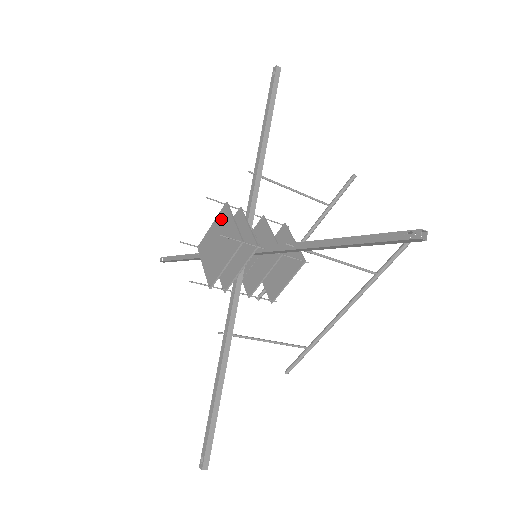
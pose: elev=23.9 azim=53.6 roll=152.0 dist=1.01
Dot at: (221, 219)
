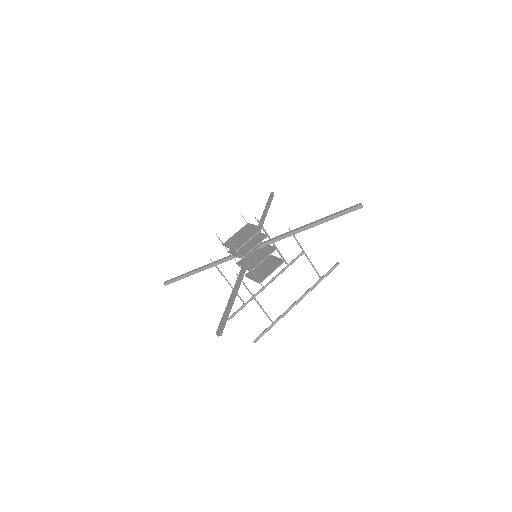
Dot at: (244, 228)
